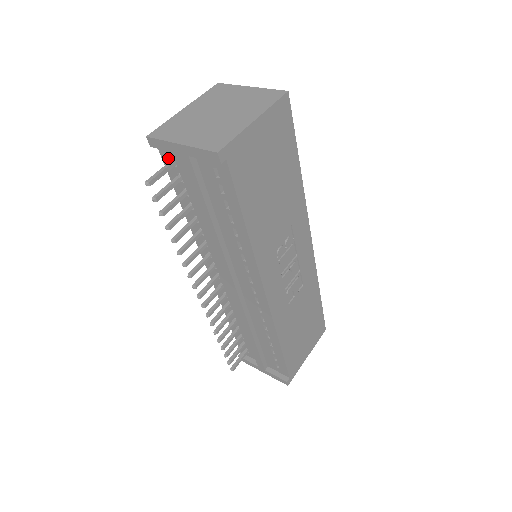
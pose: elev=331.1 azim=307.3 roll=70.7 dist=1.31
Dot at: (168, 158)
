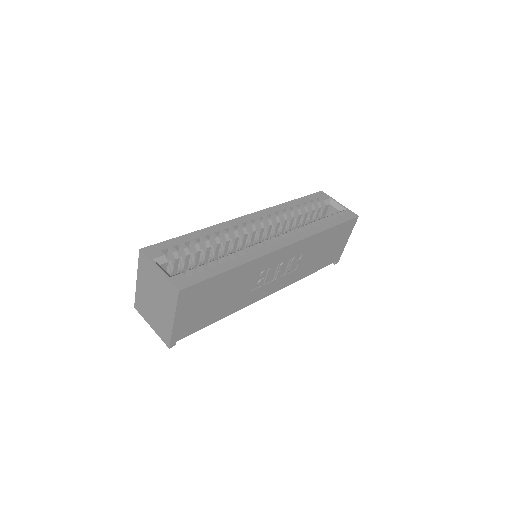
Dot at: occluded
